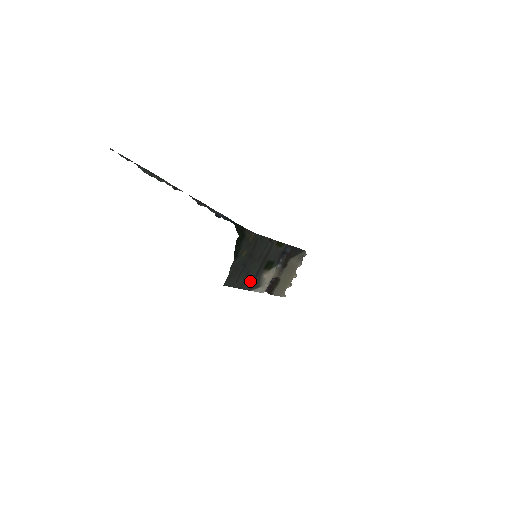
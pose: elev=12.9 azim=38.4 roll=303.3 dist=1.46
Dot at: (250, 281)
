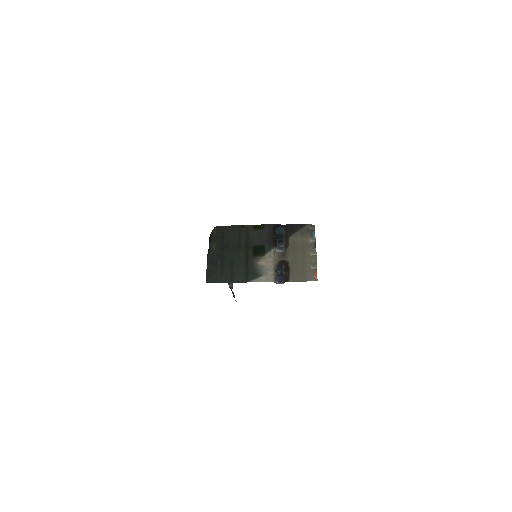
Dot at: (242, 273)
